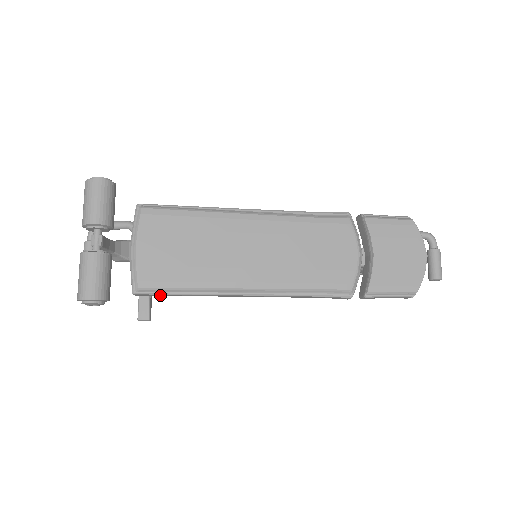
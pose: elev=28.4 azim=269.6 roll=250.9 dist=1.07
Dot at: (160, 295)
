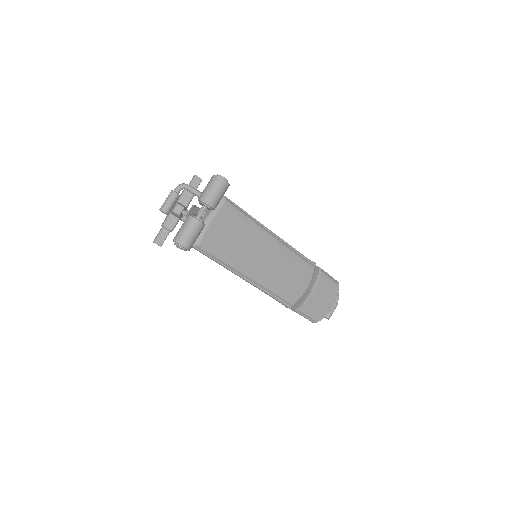
Dot at: (203, 254)
